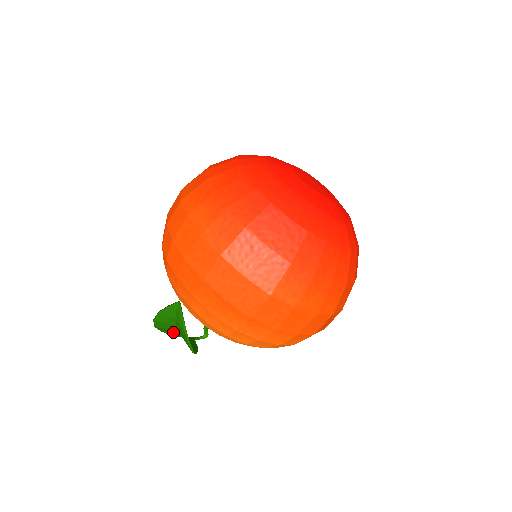
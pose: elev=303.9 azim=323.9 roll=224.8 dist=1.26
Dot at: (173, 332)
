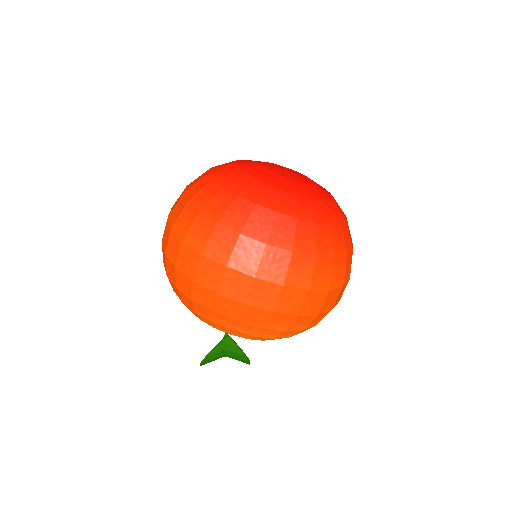
Dot at: occluded
